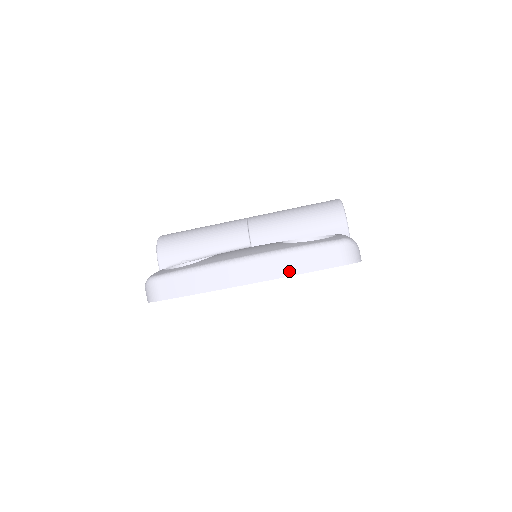
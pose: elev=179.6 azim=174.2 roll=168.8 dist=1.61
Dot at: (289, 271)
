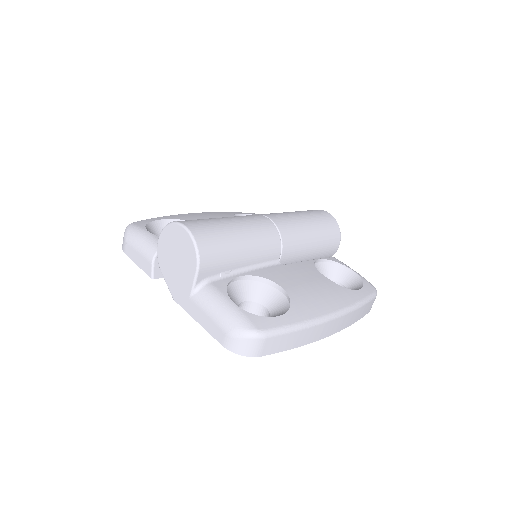
Dot at: (352, 322)
